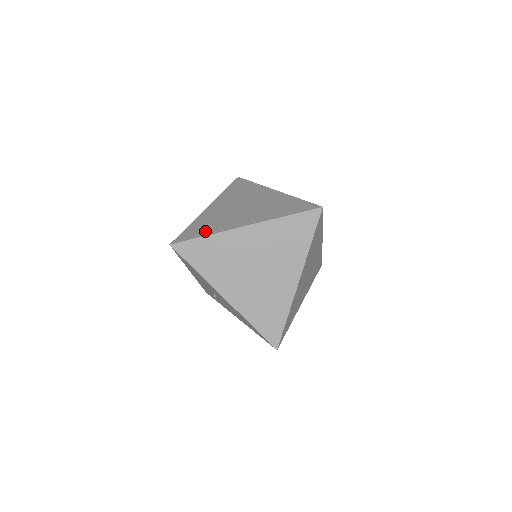
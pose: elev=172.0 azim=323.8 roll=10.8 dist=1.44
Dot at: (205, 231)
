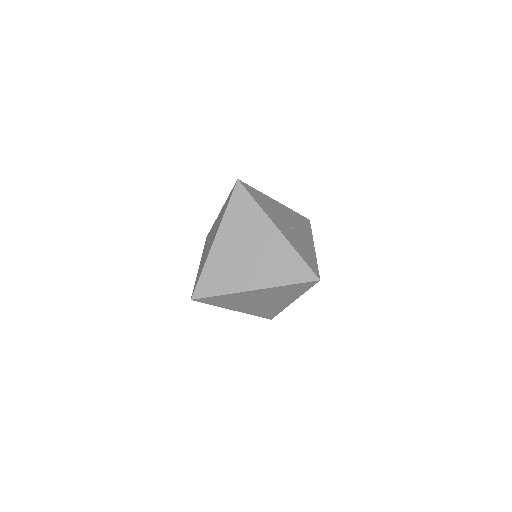
Dot at: (219, 288)
